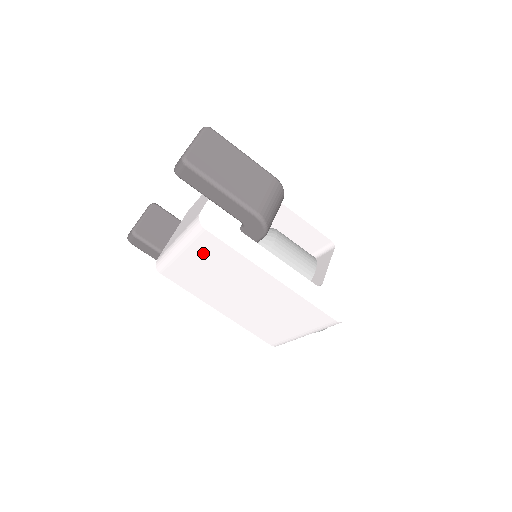
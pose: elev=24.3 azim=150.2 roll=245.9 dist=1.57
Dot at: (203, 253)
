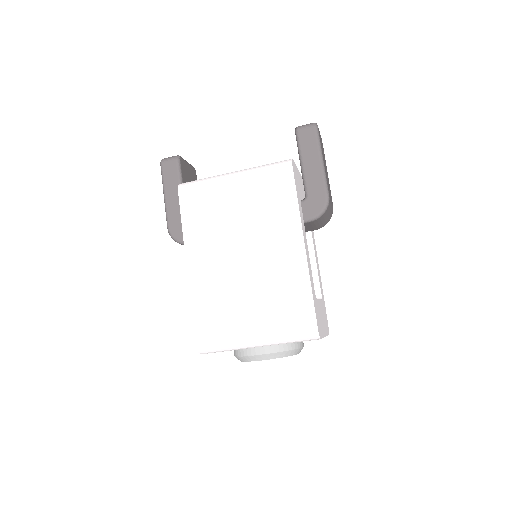
Dot at: (260, 189)
